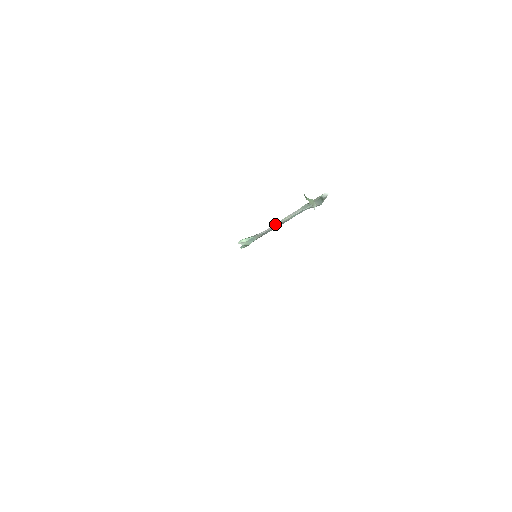
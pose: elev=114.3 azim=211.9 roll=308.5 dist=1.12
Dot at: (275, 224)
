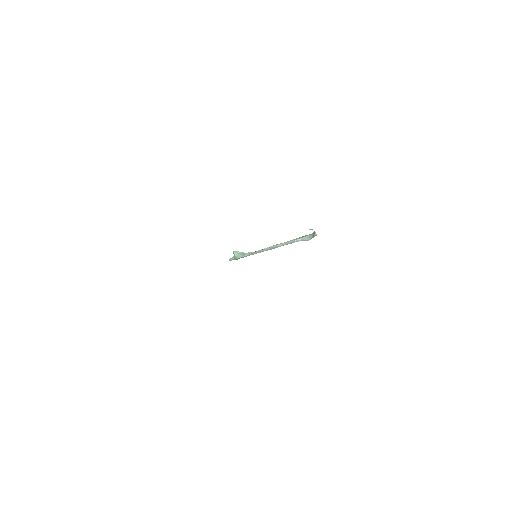
Dot at: (267, 247)
